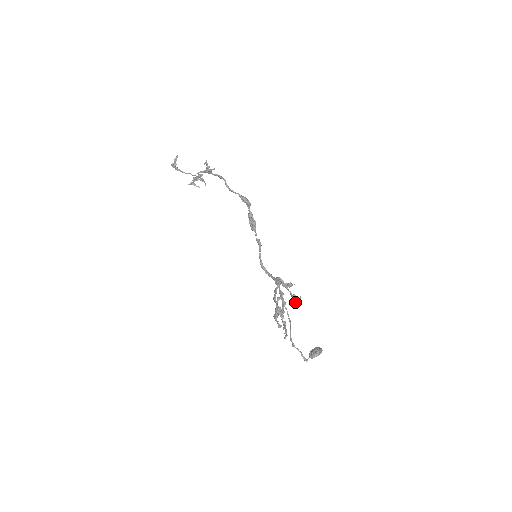
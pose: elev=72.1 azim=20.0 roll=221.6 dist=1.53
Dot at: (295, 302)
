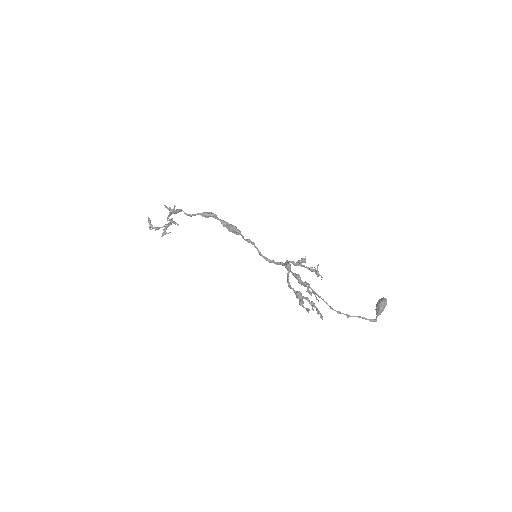
Dot at: (316, 274)
